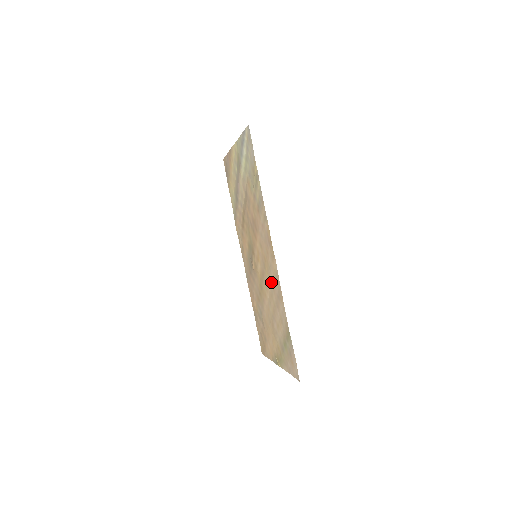
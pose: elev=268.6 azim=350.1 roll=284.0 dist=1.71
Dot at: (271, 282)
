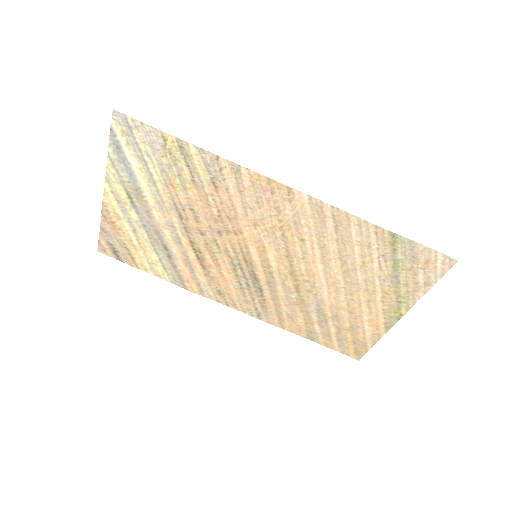
Dot at: (310, 235)
